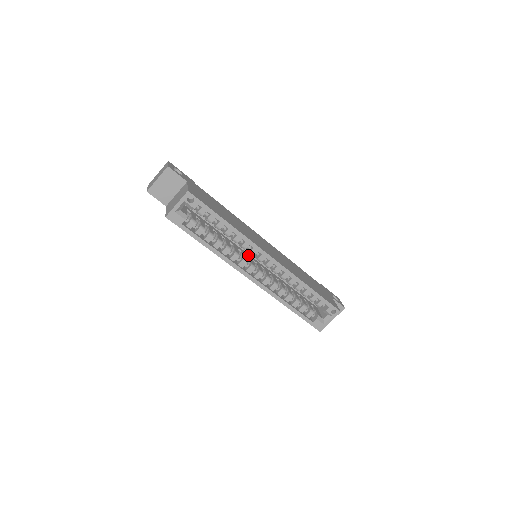
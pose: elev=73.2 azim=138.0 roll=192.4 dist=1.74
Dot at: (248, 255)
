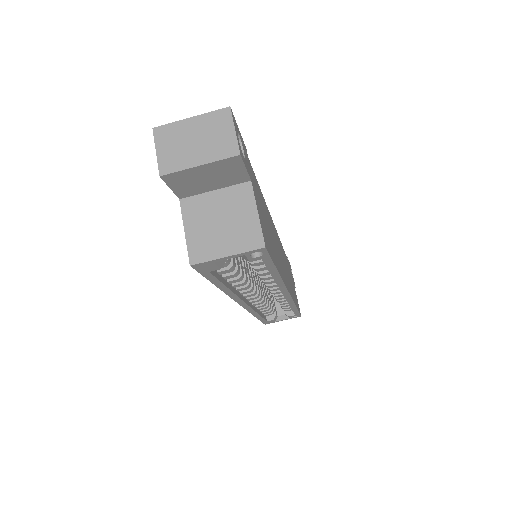
Dot at: occluded
